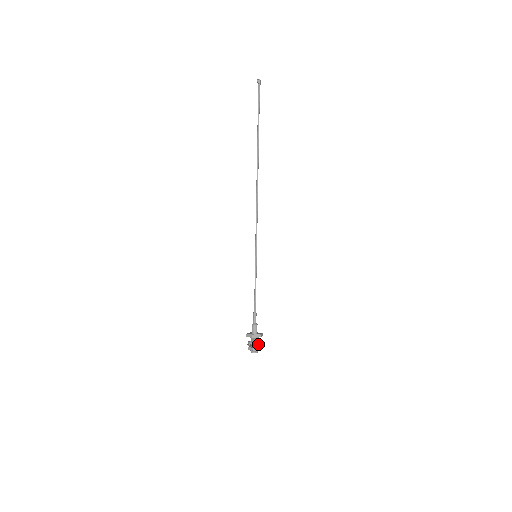
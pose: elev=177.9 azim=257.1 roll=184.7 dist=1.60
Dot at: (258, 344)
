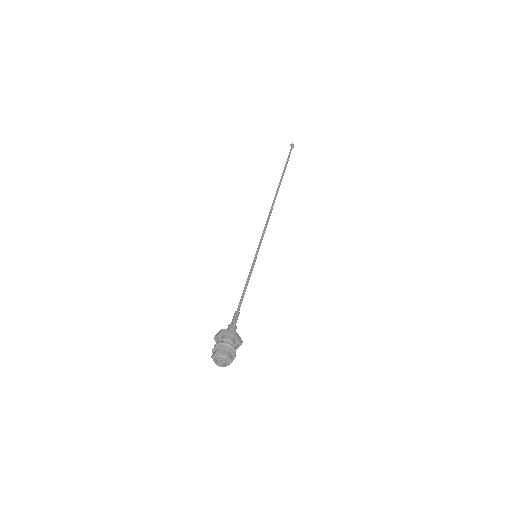
Dot at: (230, 351)
